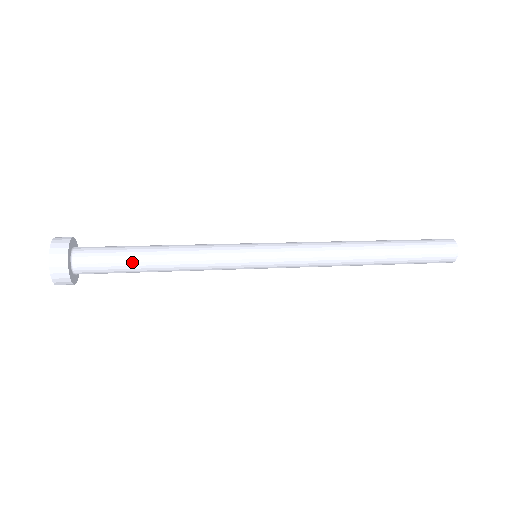
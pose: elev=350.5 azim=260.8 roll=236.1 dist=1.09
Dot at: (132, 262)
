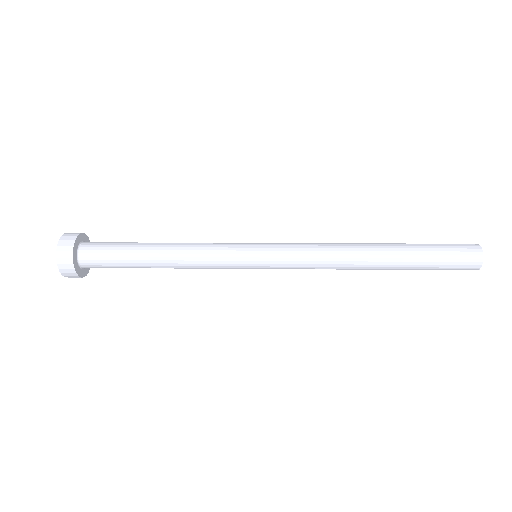
Dot at: (133, 247)
